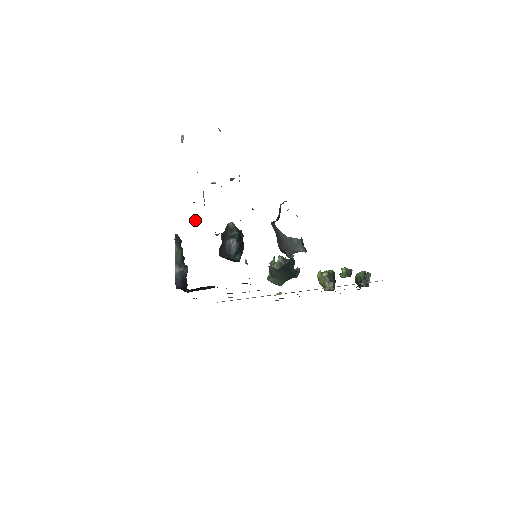
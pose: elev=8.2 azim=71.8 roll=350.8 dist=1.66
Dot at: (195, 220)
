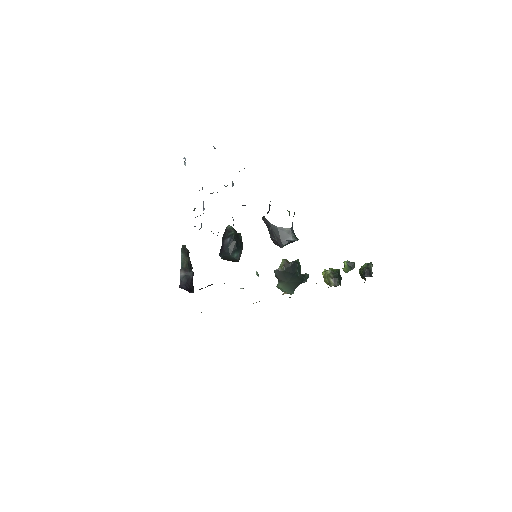
Dot at: occluded
